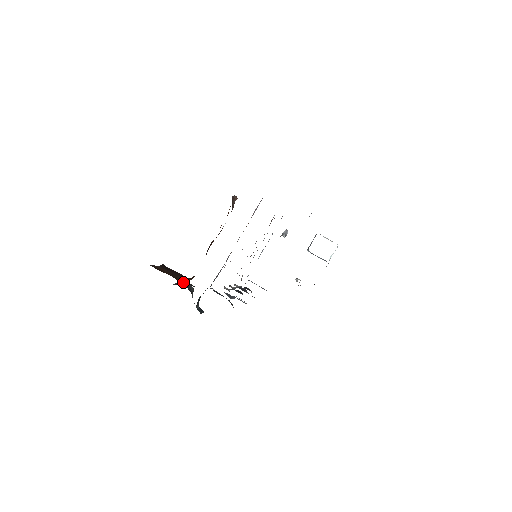
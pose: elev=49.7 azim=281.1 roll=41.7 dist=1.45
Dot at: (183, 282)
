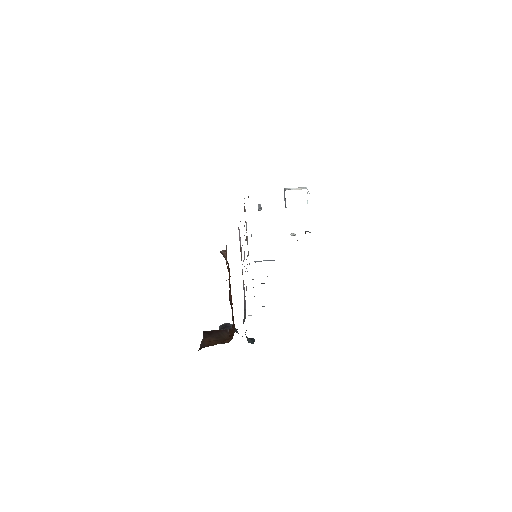
Dot at: (223, 326)
